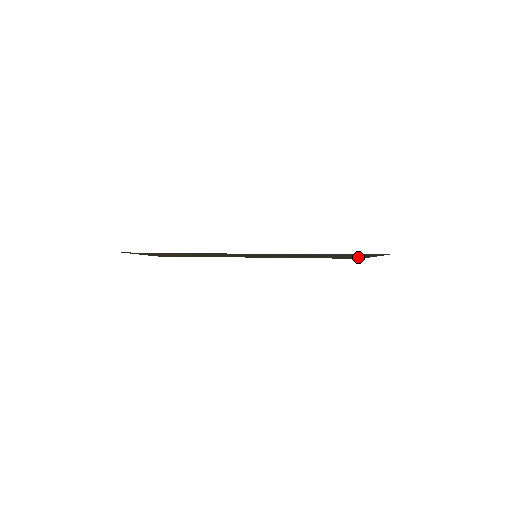
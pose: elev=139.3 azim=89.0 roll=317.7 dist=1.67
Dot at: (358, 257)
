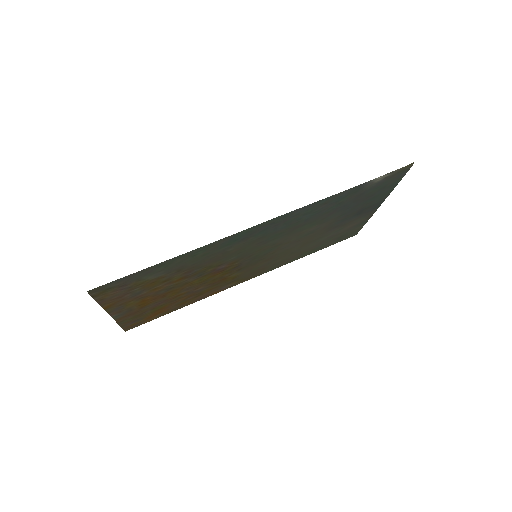
Dot at: (364, 216)
